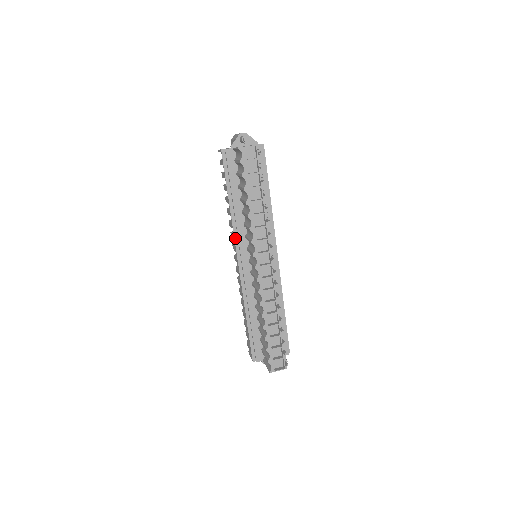
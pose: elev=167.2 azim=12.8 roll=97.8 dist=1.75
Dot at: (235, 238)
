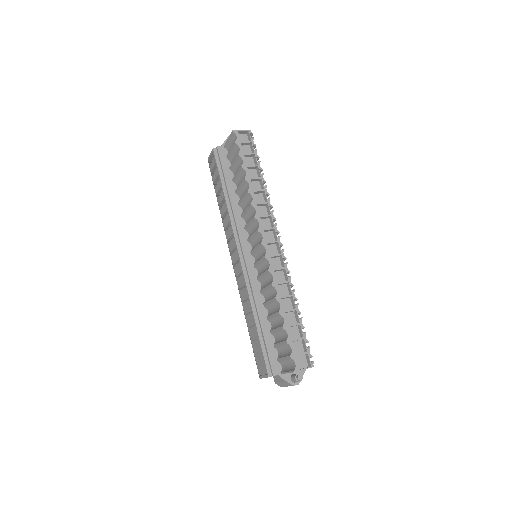
Dot at: (234, 230)
